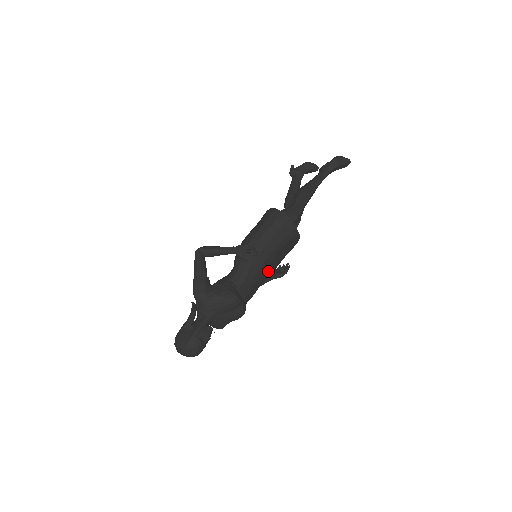
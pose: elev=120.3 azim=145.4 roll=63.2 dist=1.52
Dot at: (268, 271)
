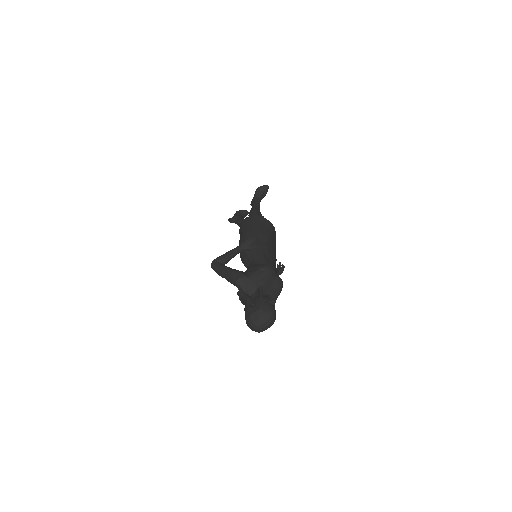
Dot at: (274, 256)
